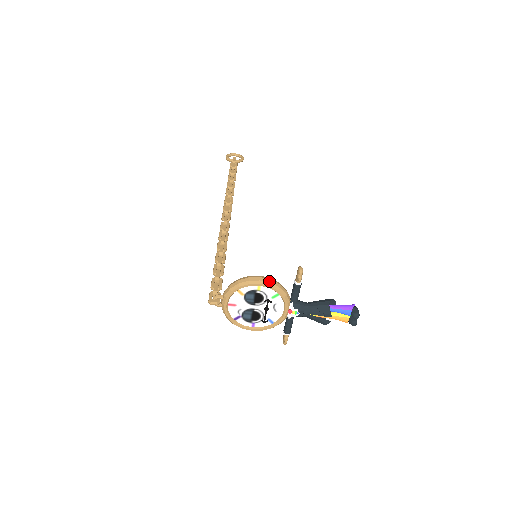
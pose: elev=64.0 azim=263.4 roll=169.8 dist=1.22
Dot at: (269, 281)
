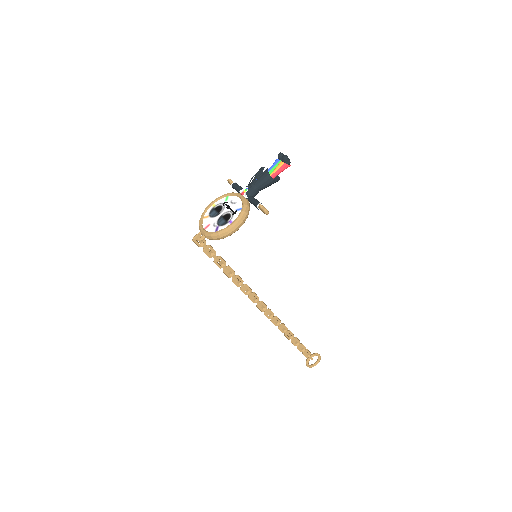
Dot at: (217, 199)
